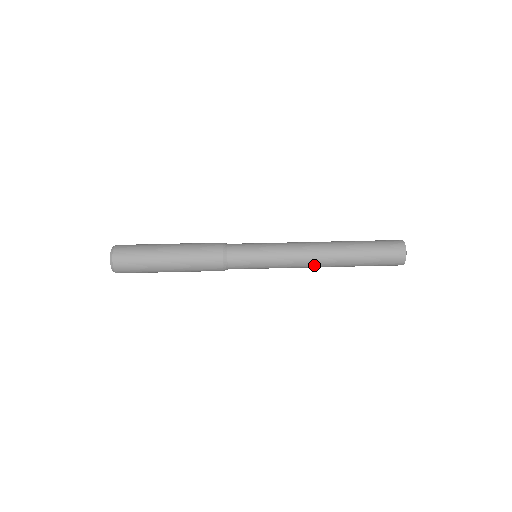
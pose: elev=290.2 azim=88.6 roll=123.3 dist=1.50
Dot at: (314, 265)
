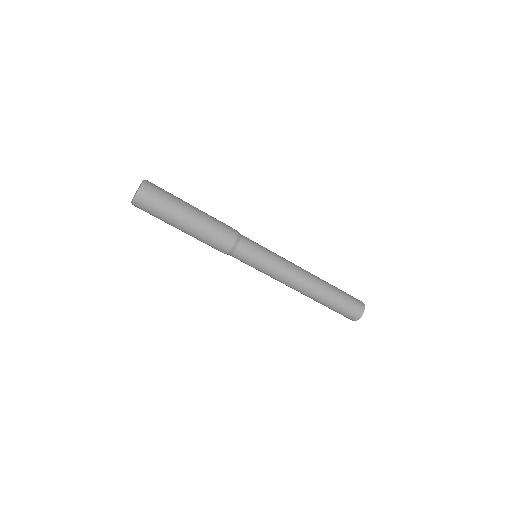
Dot at: occluded
